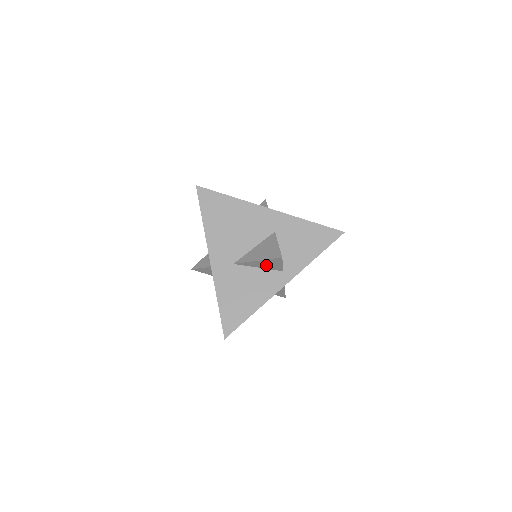
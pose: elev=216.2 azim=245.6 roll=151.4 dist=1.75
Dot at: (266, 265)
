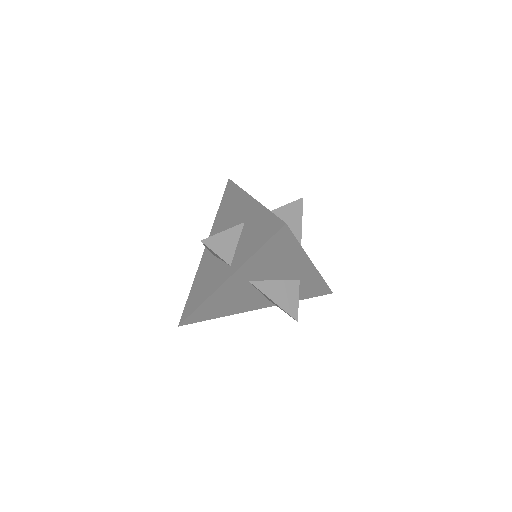
Dot at: occluded
